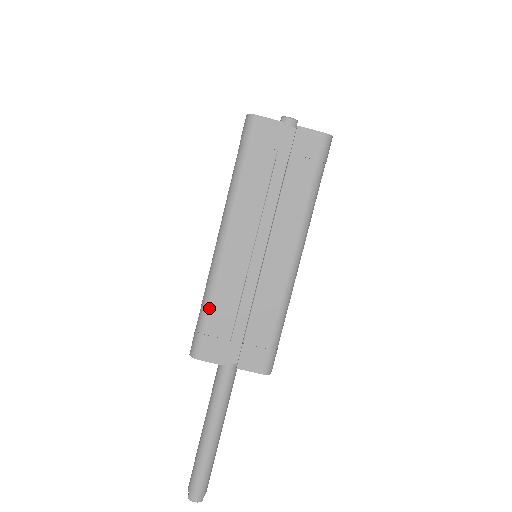
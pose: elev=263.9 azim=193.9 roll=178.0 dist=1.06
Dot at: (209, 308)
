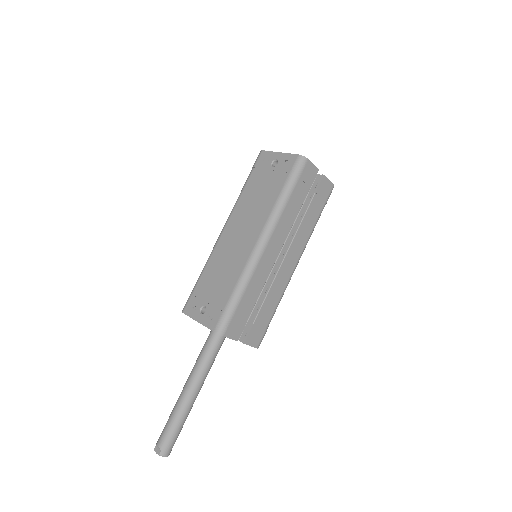
Dot at: (242, 296)
